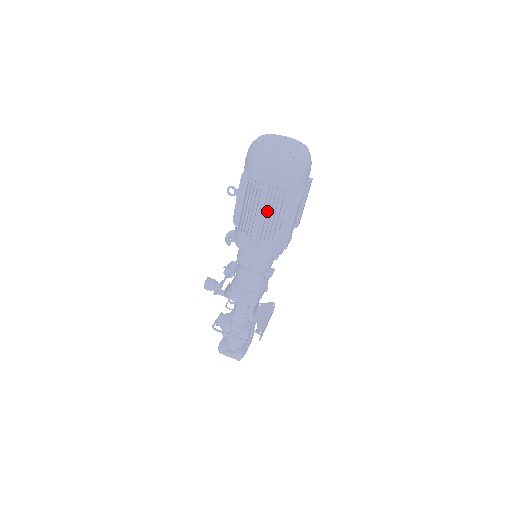
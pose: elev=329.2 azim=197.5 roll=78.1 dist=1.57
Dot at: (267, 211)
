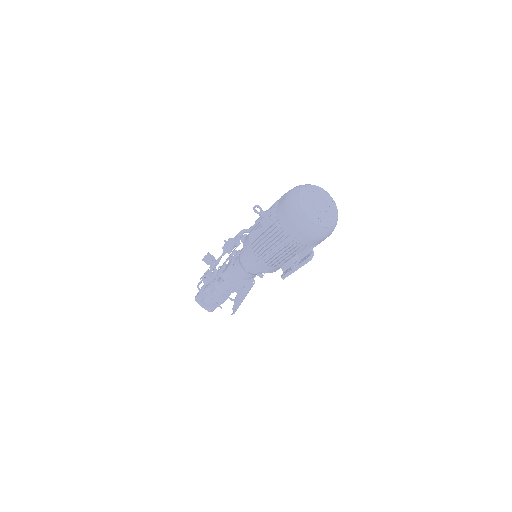
Dot at: (281, 251)
